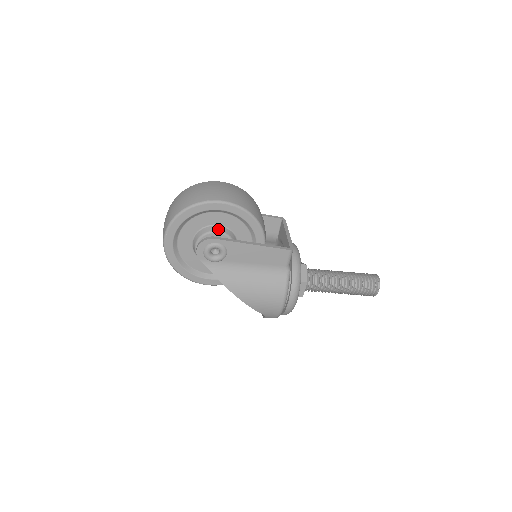
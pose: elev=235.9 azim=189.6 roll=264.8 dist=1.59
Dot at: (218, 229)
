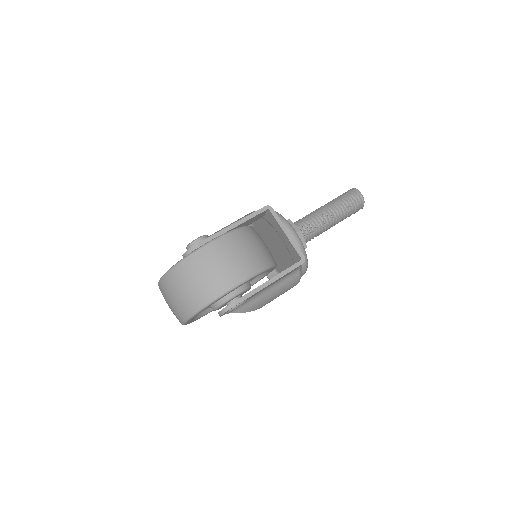
Dot at: (235, 293)
